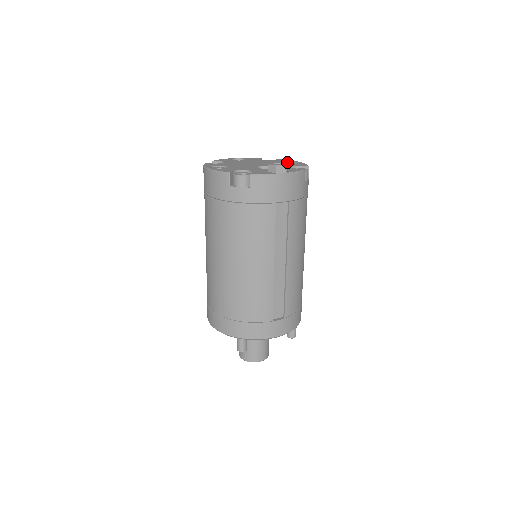
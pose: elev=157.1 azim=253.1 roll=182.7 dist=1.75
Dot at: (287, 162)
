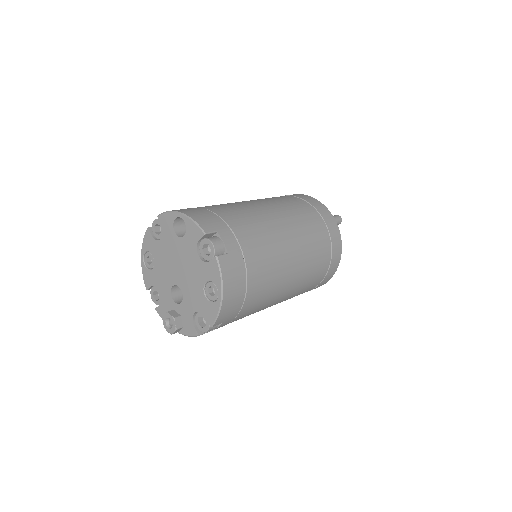
Dot at: (211, 284)
